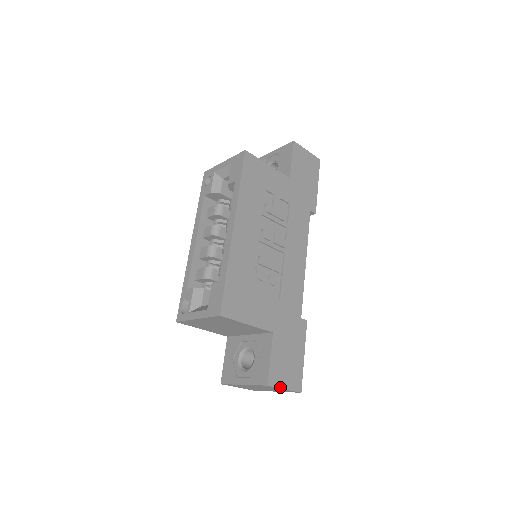
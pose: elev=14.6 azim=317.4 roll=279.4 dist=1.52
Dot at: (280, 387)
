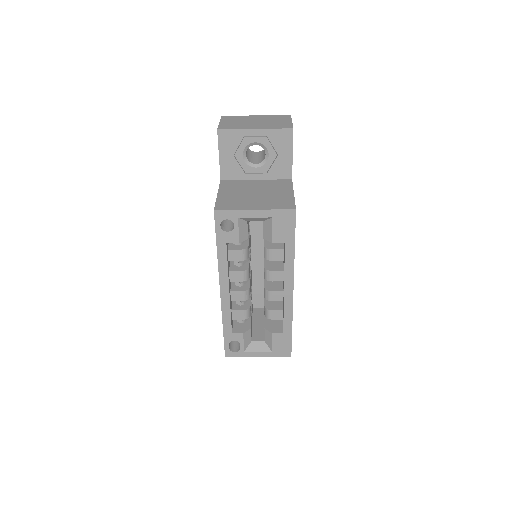
Dot at: occluded
